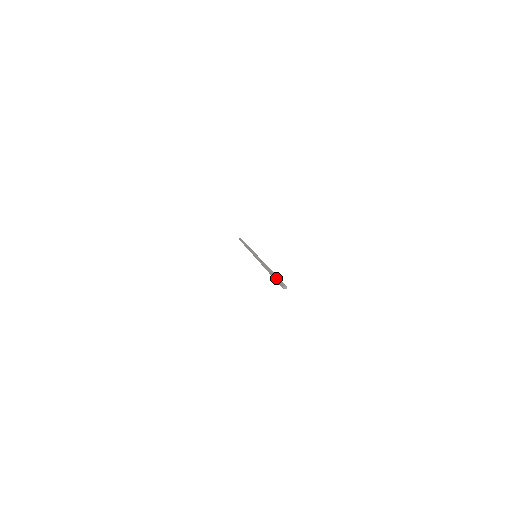
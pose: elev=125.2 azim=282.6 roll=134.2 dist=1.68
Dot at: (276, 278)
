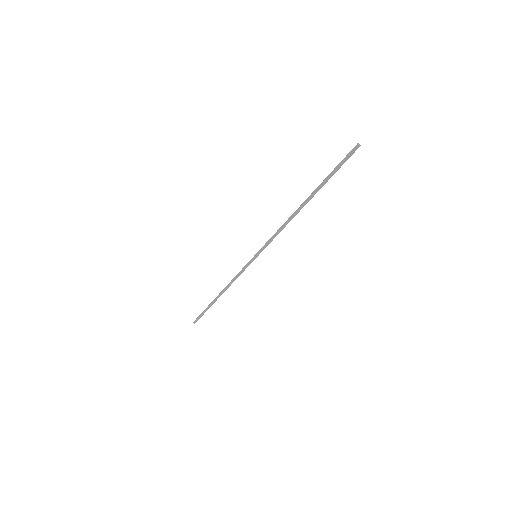
Dot at: occluded
